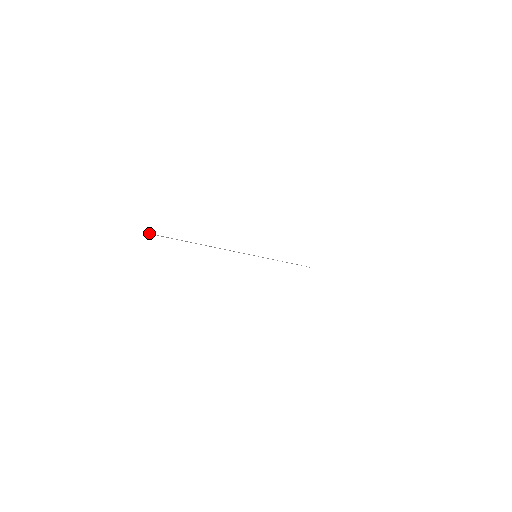
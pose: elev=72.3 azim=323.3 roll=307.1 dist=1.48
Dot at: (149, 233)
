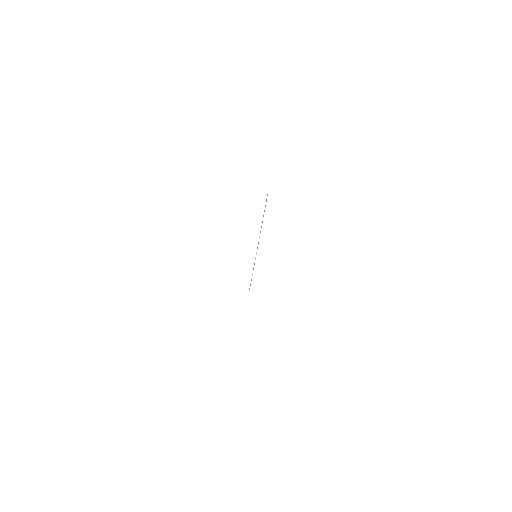
Dot at: occluded
